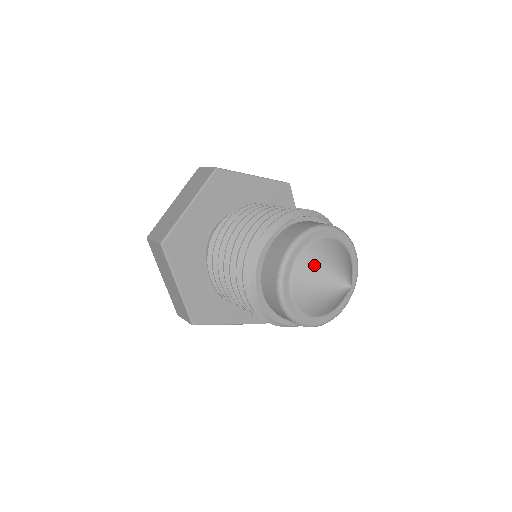
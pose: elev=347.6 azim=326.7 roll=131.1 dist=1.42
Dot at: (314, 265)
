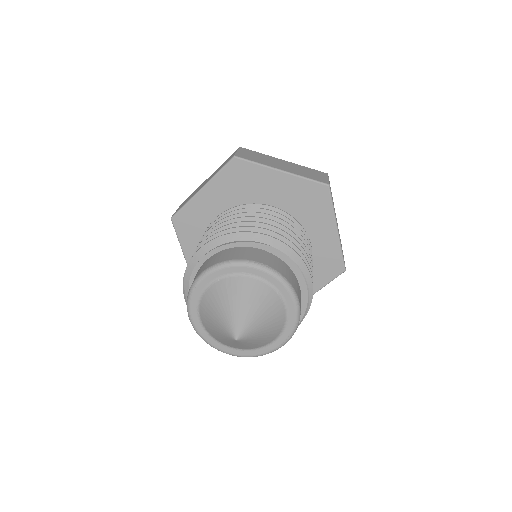
Dot at: (210, 326)
